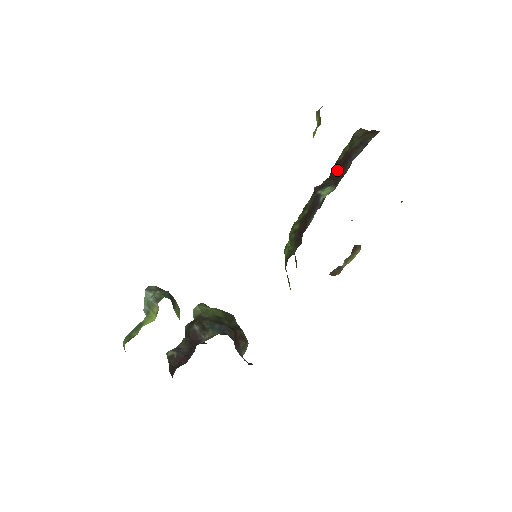
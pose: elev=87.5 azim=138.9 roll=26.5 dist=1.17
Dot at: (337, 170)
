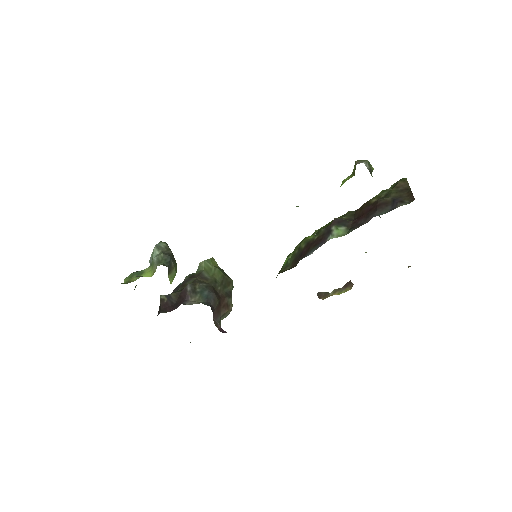
Dot at: (361, 213)
